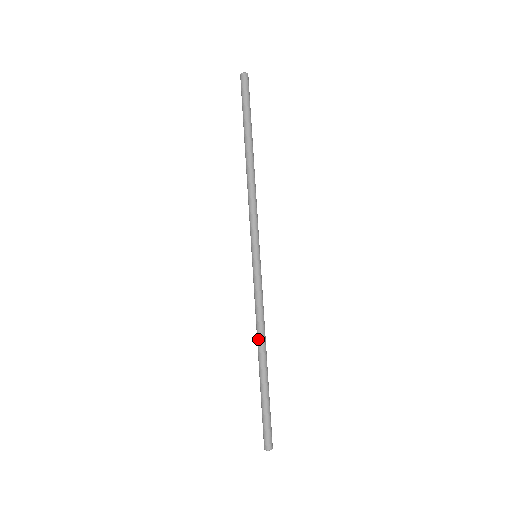
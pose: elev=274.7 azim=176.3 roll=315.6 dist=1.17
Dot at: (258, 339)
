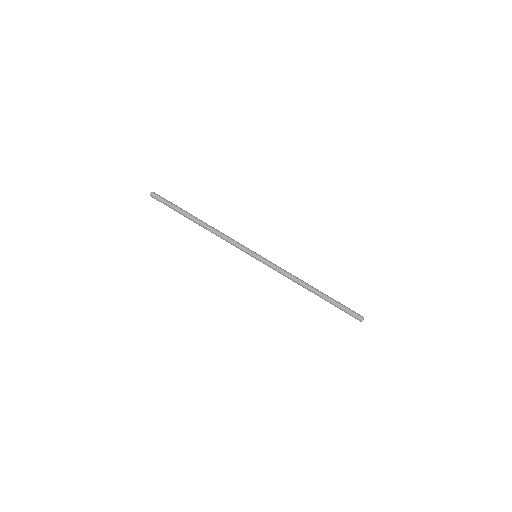
Dot at: occluded
